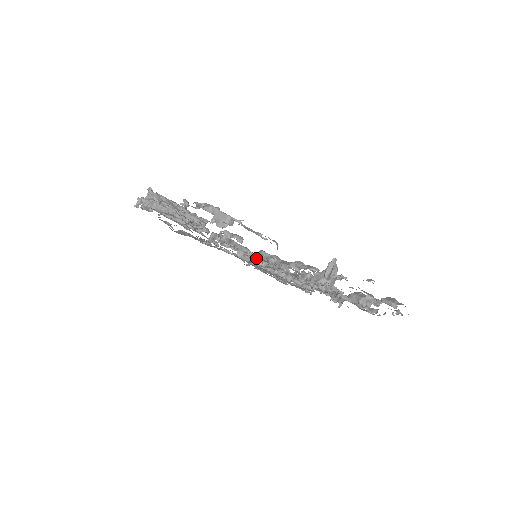
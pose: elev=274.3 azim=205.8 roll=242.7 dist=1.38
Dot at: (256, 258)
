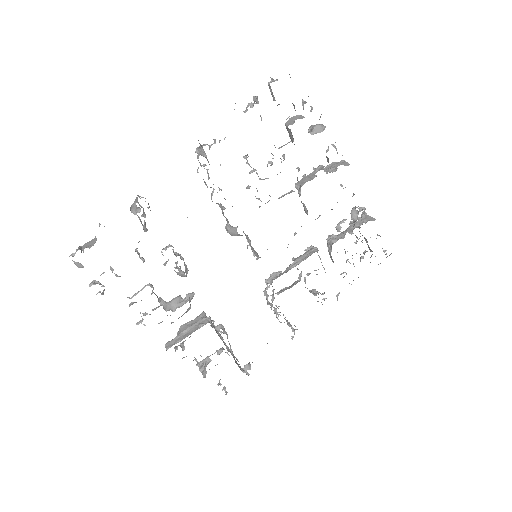
Dot at: occluded
